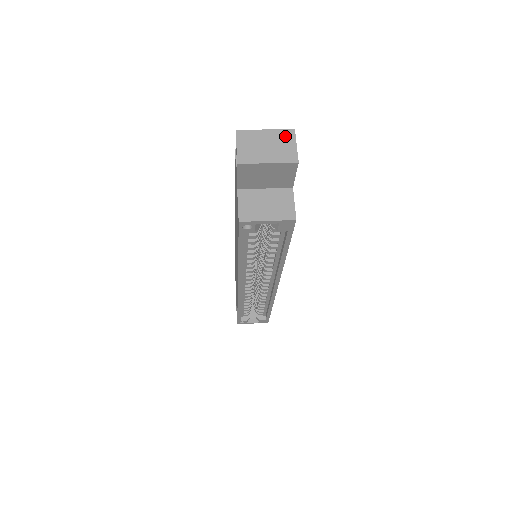
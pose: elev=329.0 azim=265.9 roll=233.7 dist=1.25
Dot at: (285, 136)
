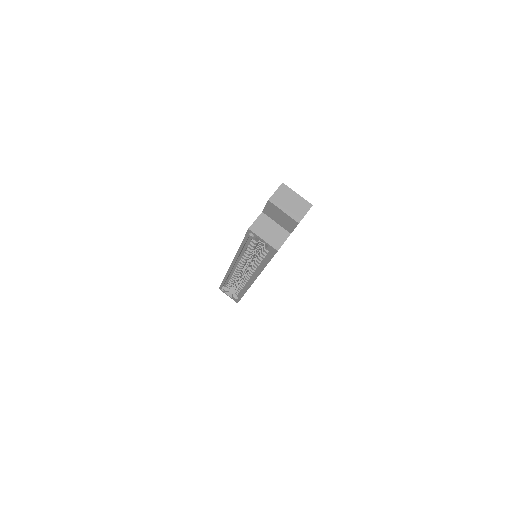
Dot at: (304, 205)
